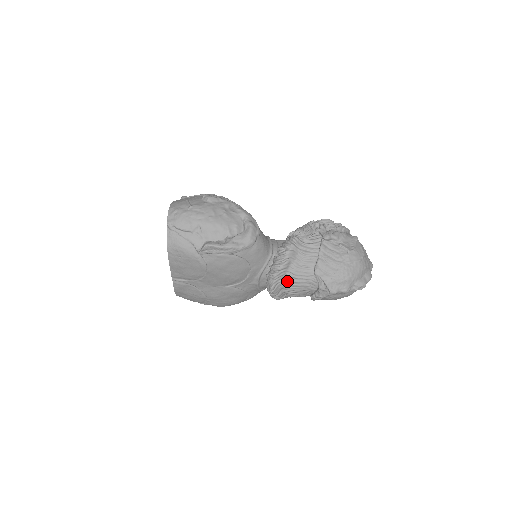
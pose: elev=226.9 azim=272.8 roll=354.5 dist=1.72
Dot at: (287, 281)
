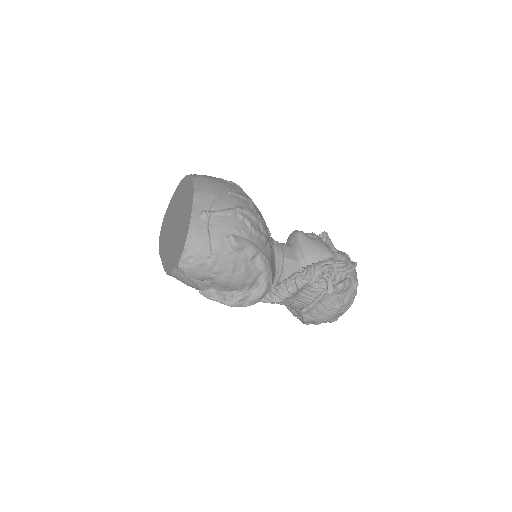
Dot at: occluded
